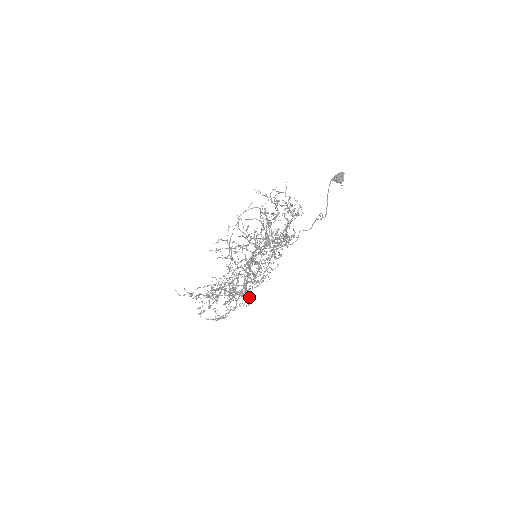
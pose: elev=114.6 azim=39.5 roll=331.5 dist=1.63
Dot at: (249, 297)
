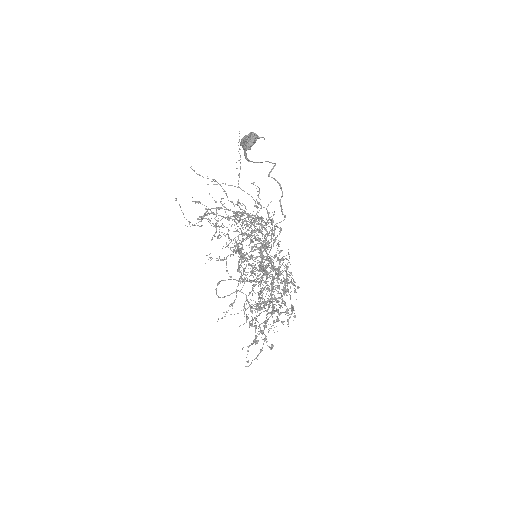
Dot at: occluded
